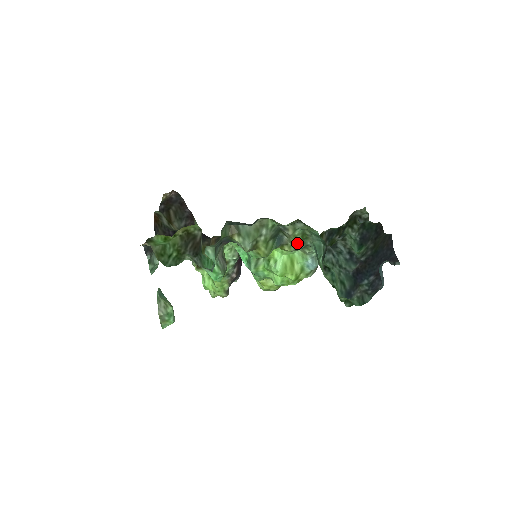
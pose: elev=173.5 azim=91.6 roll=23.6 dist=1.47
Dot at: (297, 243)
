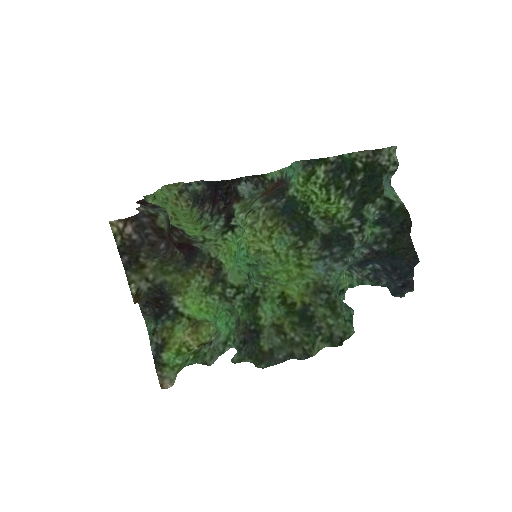
Dot at: (322, 306)
